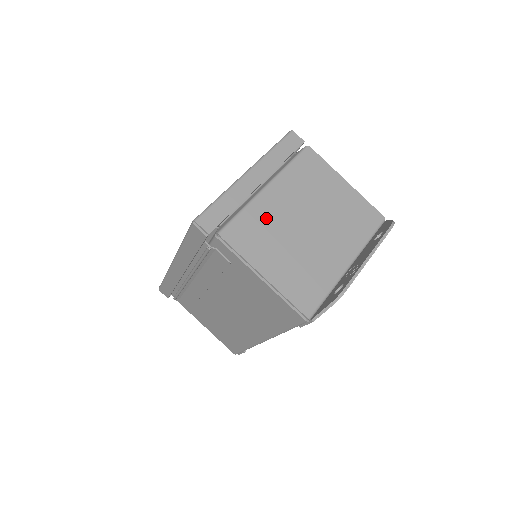
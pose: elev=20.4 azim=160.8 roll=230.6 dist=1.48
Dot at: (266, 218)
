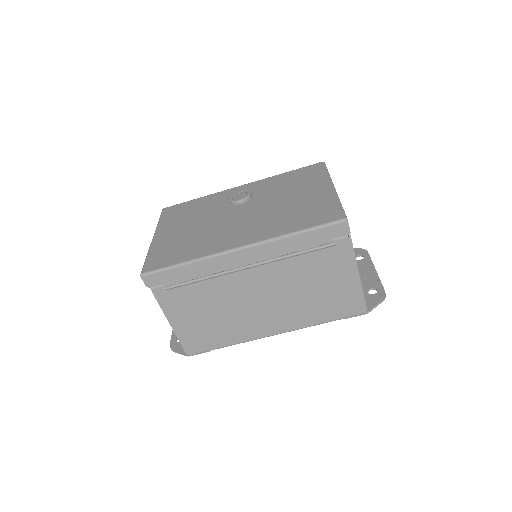
Dot at: occluded
